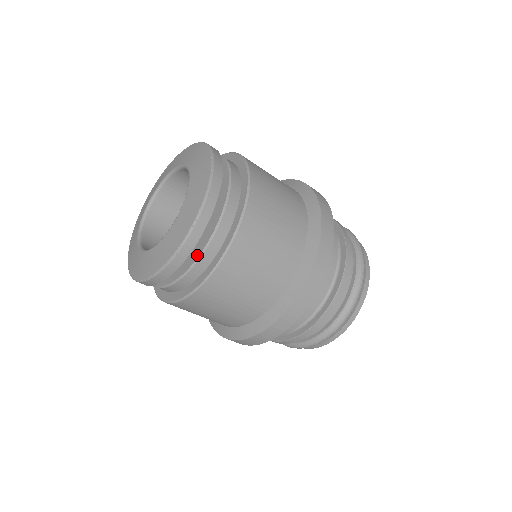
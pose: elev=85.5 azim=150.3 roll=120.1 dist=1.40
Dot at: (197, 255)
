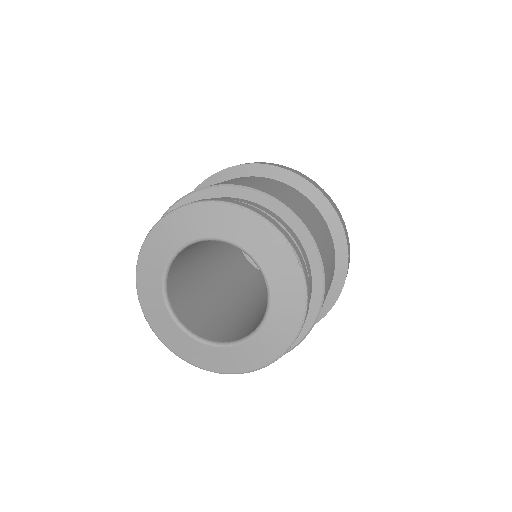
Dot at: occluded
